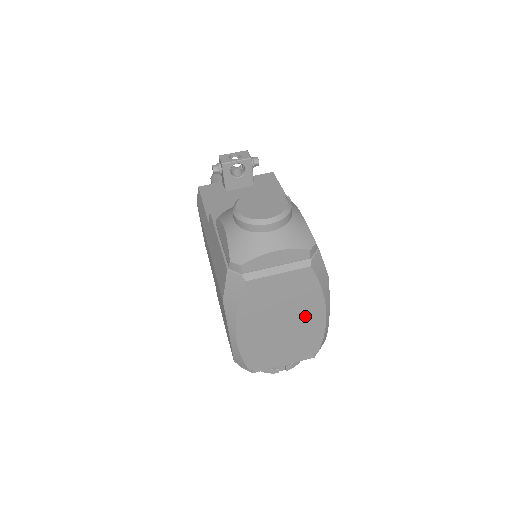
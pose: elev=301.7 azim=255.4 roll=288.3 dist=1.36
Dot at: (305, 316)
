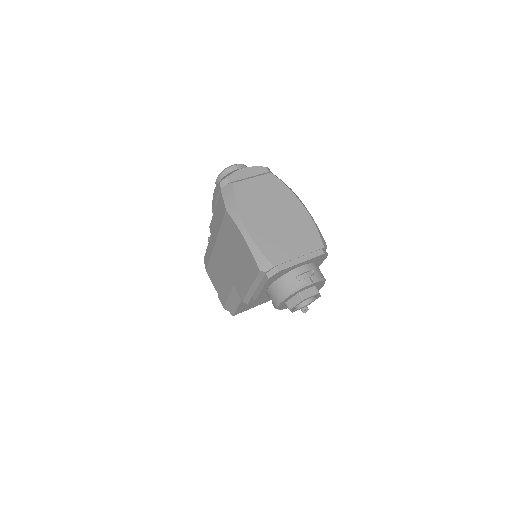
Dot at: (291, 211)
